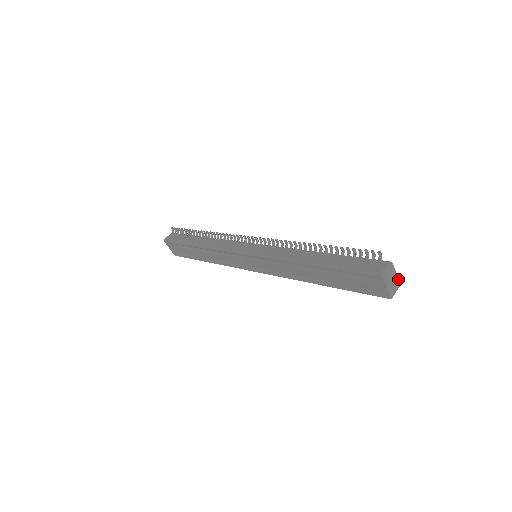
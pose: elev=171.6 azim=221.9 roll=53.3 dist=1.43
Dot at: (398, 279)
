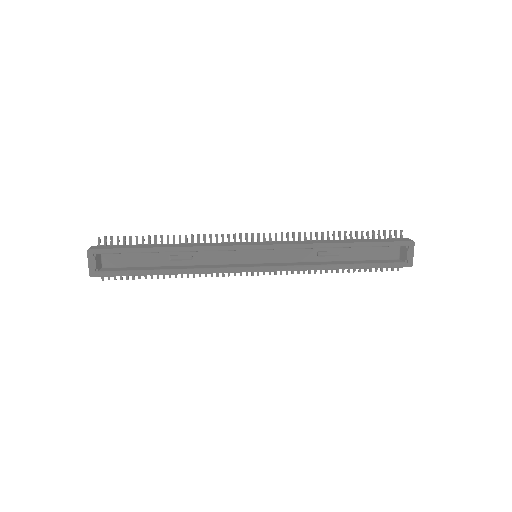
Dot at: occluded
